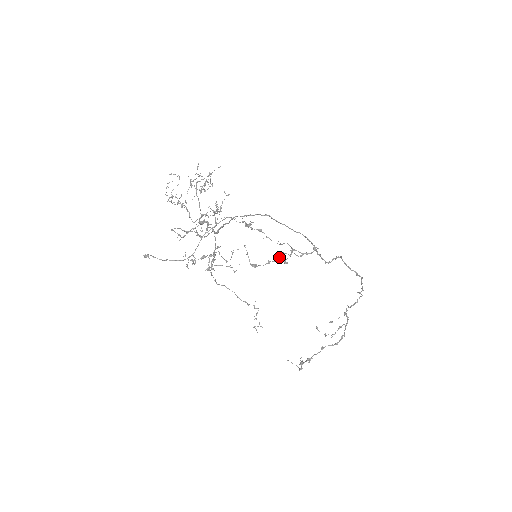
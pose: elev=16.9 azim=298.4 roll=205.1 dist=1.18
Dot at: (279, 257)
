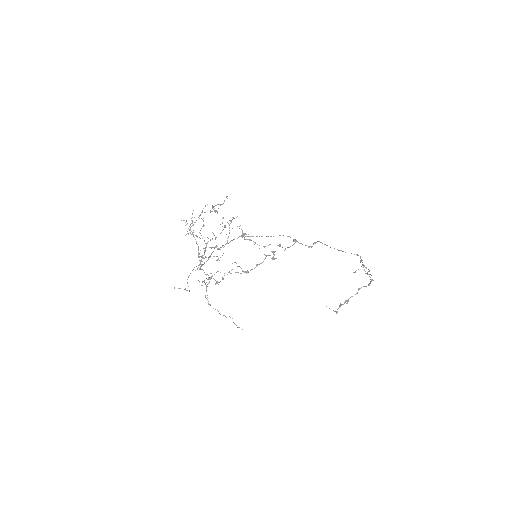
Dot at: (264, 259)
